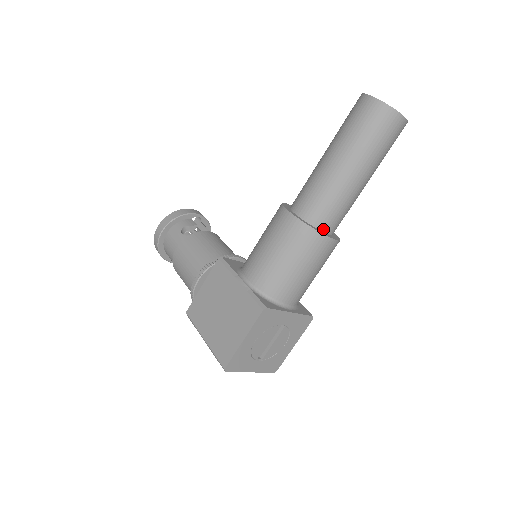
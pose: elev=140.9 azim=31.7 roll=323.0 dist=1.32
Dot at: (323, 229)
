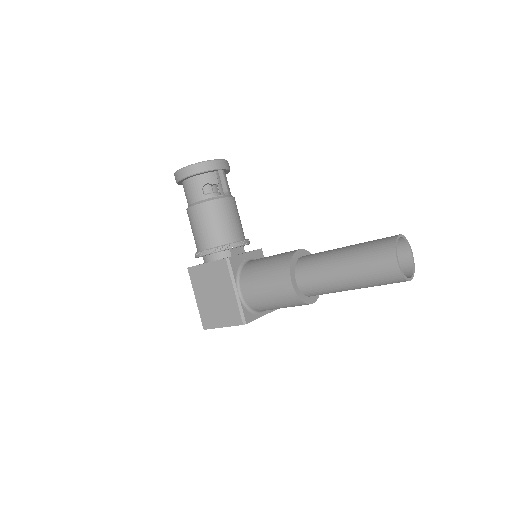
Dot at: (310, 296)
